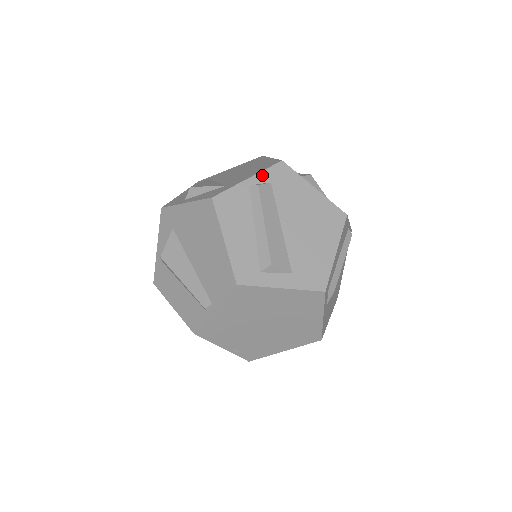
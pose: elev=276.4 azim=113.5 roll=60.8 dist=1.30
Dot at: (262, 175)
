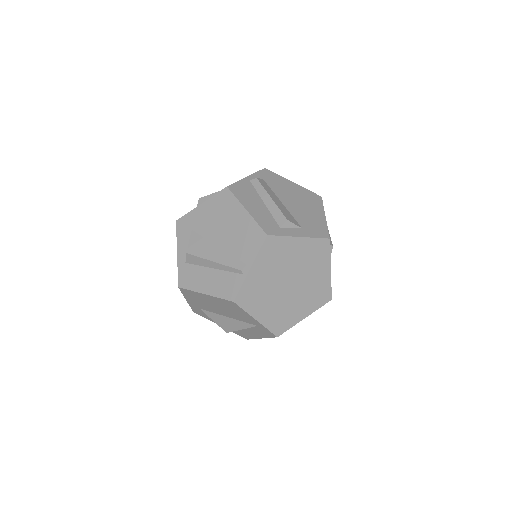
Dot at: (255, 175)
